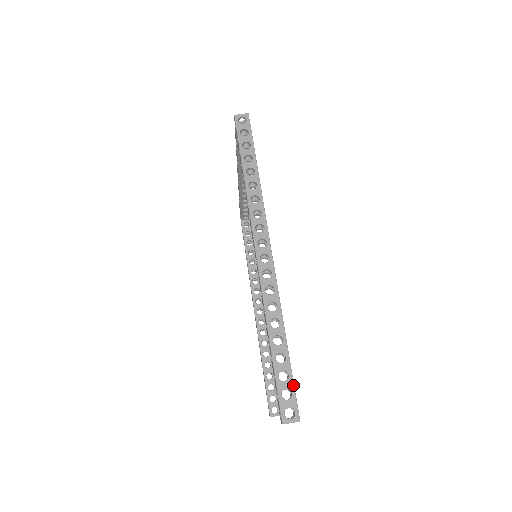
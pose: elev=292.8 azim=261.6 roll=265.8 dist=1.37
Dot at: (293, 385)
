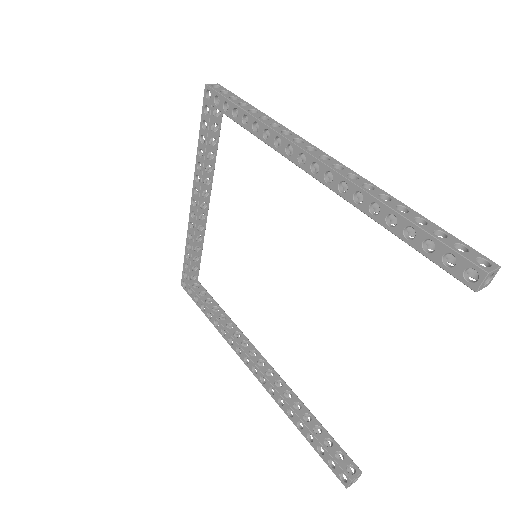
Dot at: (458, 239)
